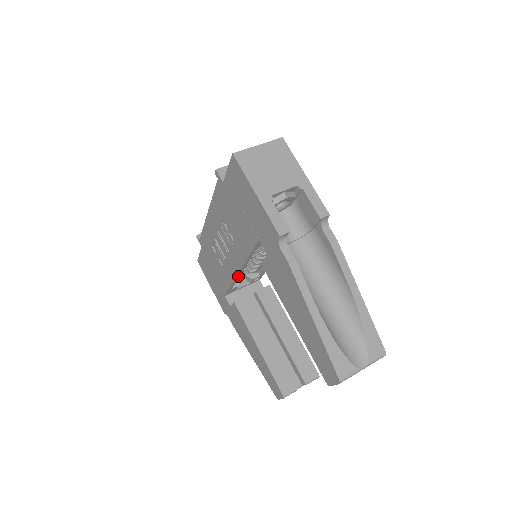
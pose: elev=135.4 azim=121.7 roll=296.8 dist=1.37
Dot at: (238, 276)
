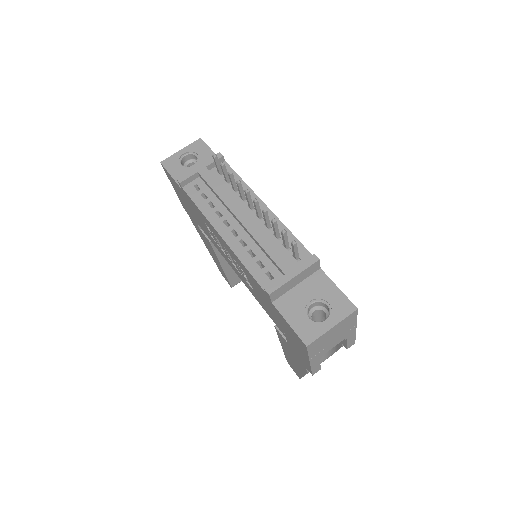
Dot at: occluded
